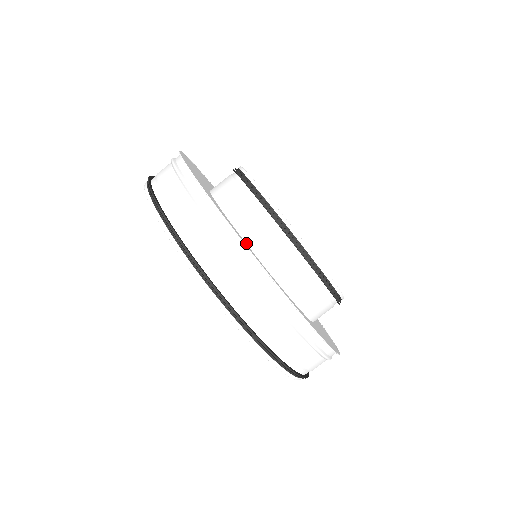
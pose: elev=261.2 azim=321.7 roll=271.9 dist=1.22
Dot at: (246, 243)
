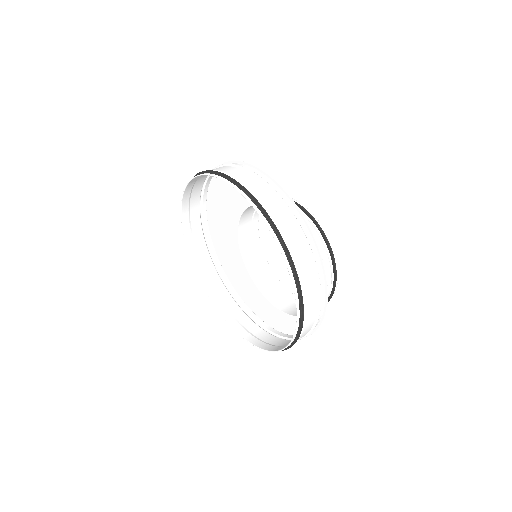
Dot at: occluded
